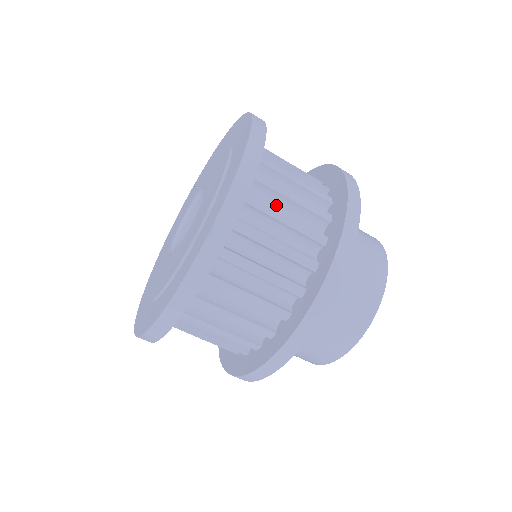
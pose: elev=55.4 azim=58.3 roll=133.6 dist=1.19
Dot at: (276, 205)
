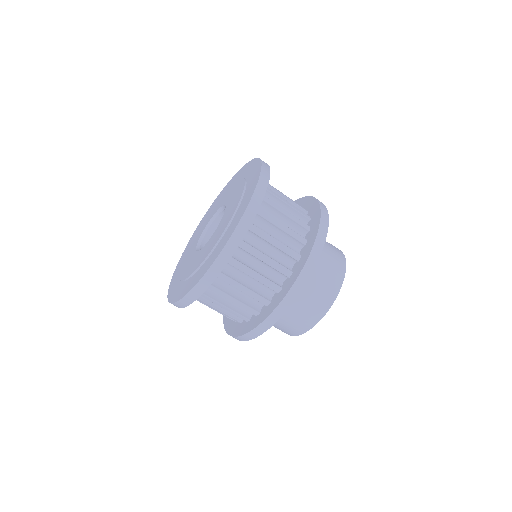
Dot at: (262, 245)
